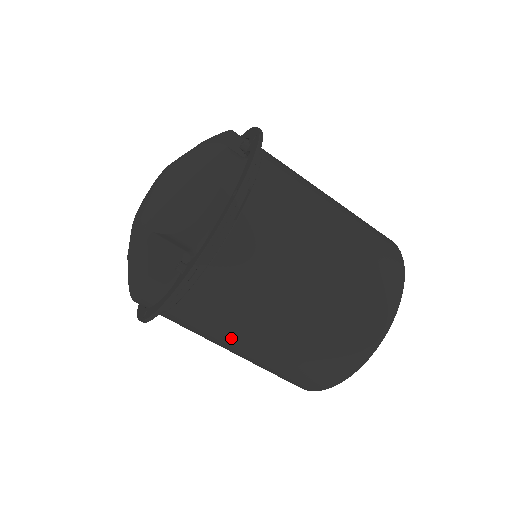
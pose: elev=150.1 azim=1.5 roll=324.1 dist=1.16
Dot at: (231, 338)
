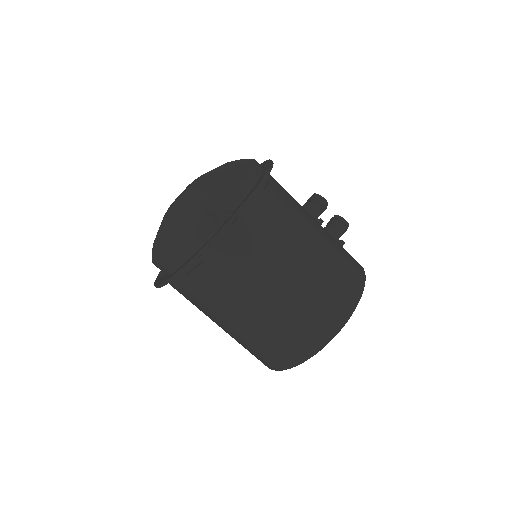
Dot at: occluded
